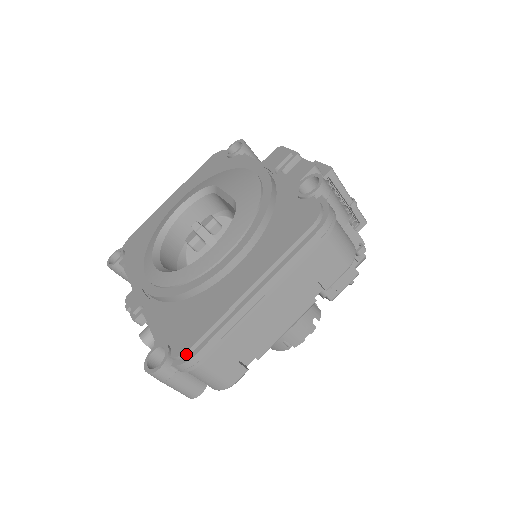
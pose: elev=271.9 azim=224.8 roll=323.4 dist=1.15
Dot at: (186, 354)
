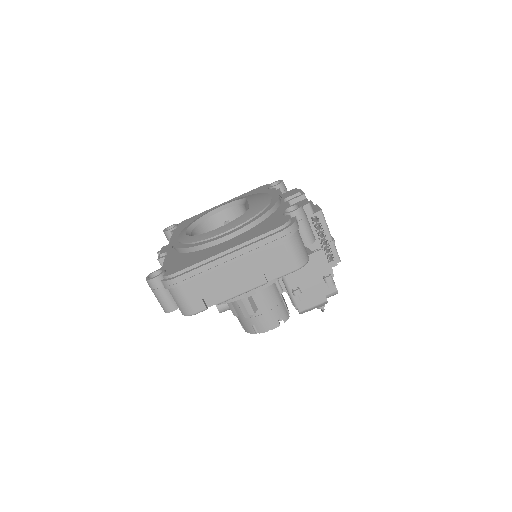
Dot at: (171, 276)
